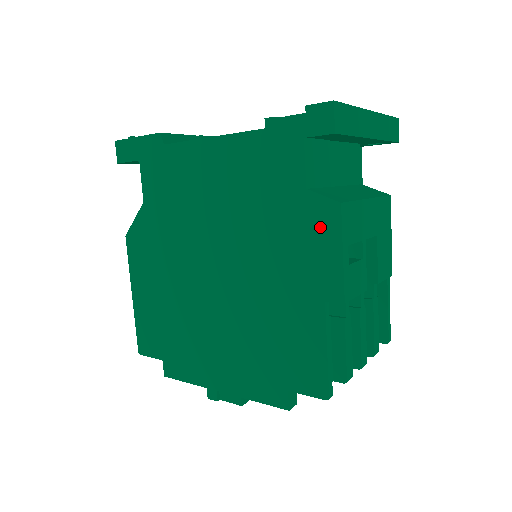
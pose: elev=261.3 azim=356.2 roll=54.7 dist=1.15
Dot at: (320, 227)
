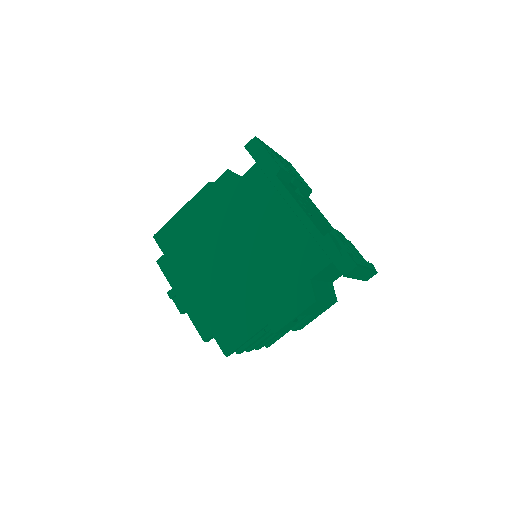
Dot at: (298, 299)
